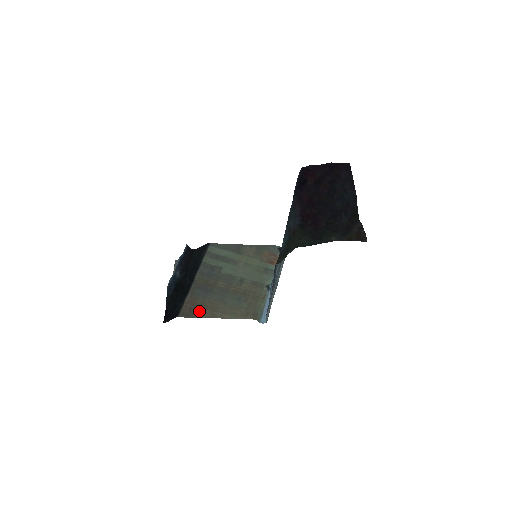
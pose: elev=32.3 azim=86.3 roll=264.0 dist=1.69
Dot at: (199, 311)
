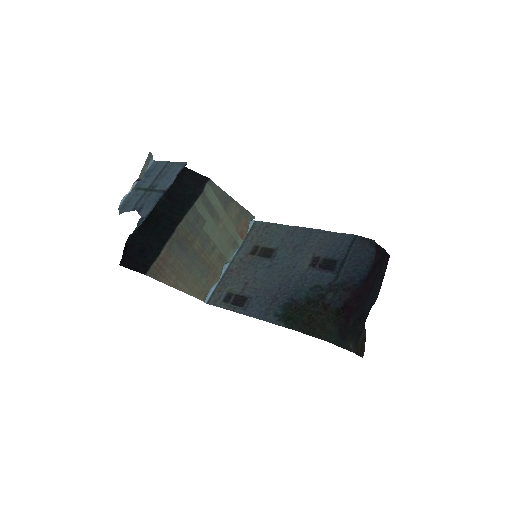
Dot at: (167, 274)
